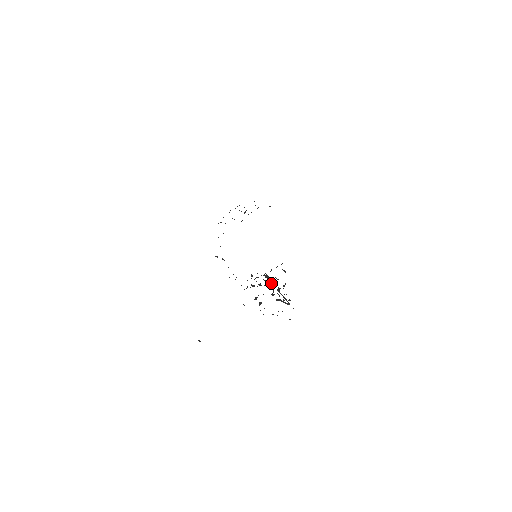
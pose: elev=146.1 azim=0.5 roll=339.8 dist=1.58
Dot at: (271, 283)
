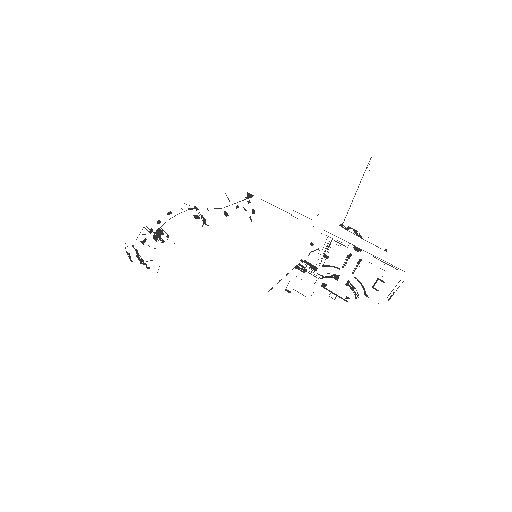
Dot at: occluded
